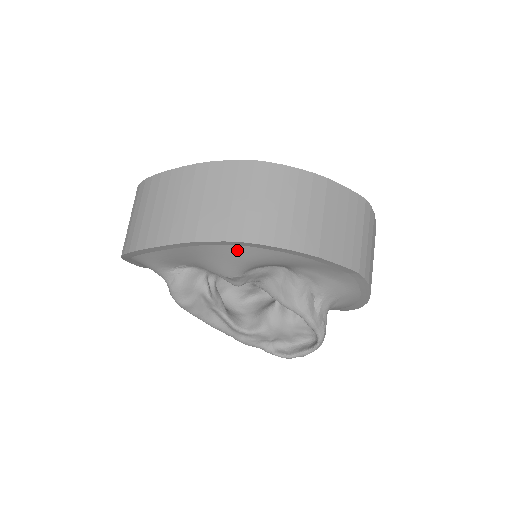
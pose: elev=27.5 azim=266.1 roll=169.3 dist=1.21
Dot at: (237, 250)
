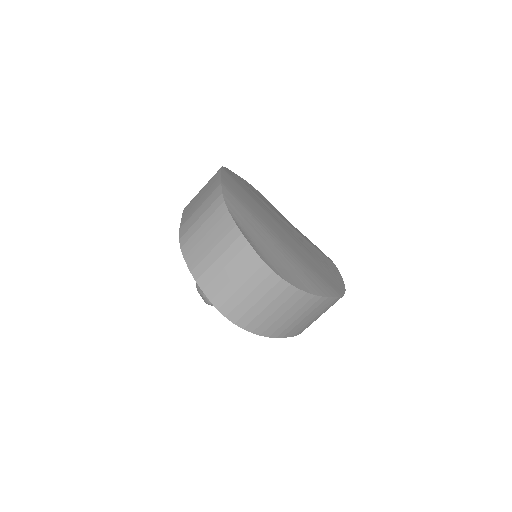
Dot at: occluded
